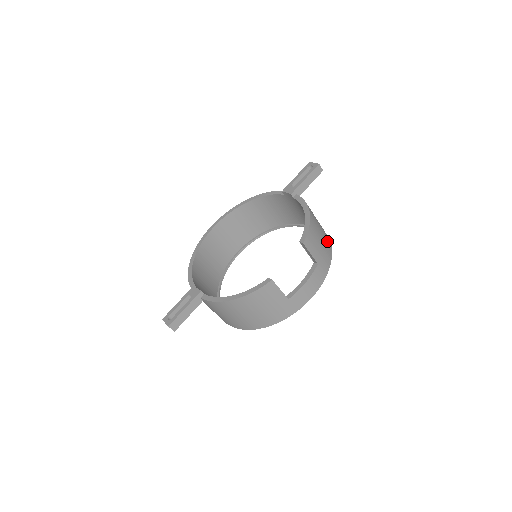
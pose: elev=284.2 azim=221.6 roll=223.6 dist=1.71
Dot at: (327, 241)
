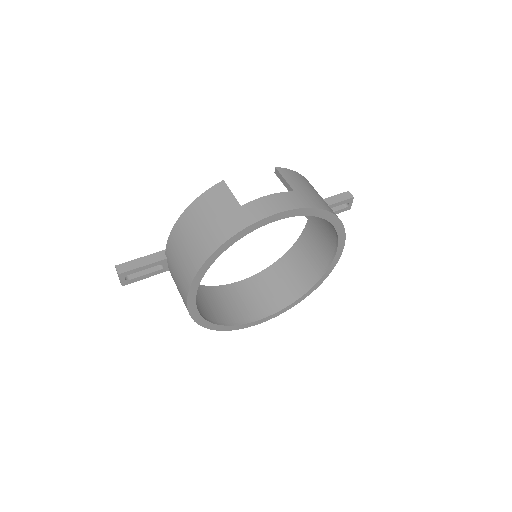
Dot at: (329, 207)
